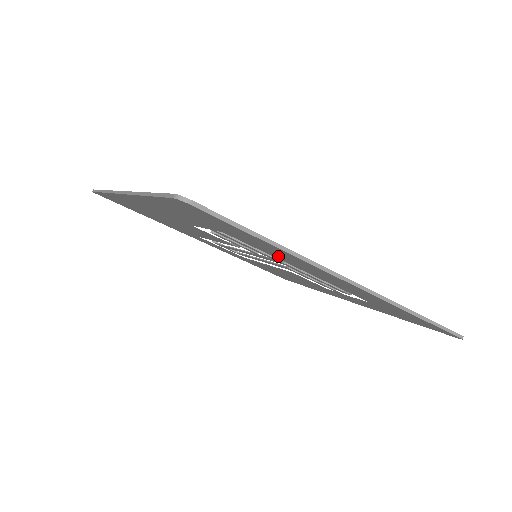
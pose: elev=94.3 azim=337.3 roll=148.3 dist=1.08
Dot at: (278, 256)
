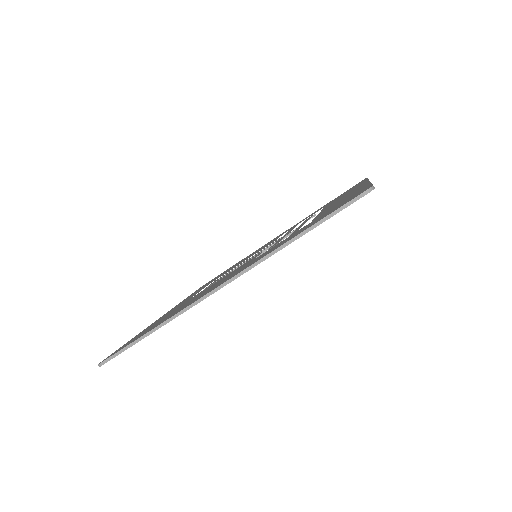
Dot at: occluded
